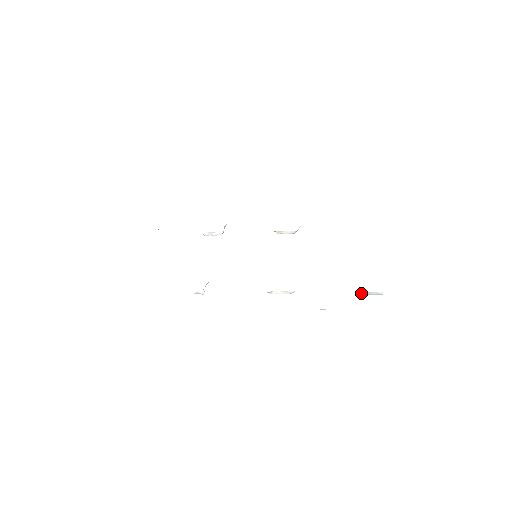
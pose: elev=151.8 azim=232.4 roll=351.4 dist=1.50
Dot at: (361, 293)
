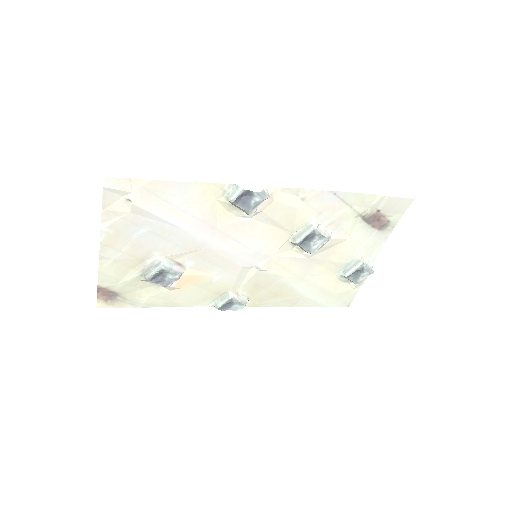
Dot at: (364, 262)
